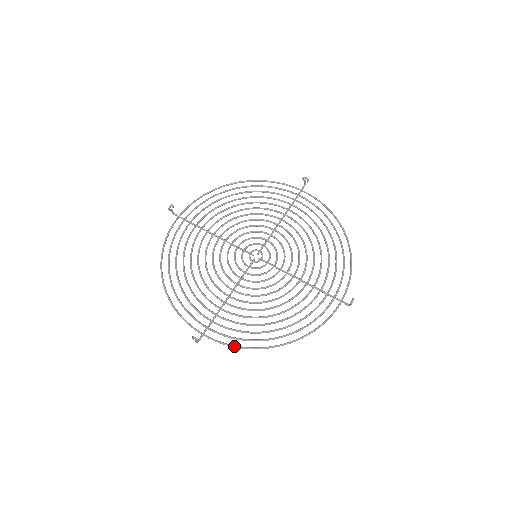
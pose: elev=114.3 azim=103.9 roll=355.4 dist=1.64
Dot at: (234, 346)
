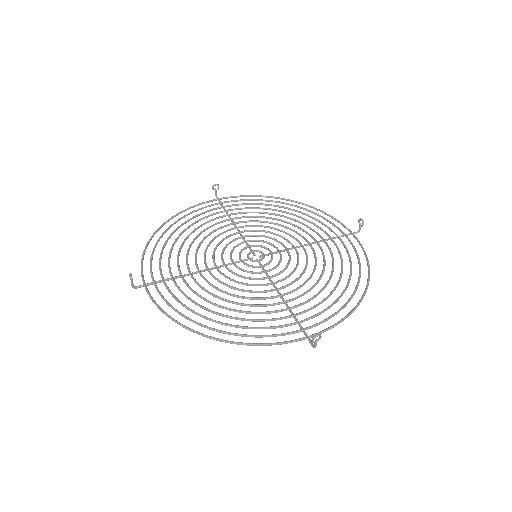
Dot at: (160, 308)
